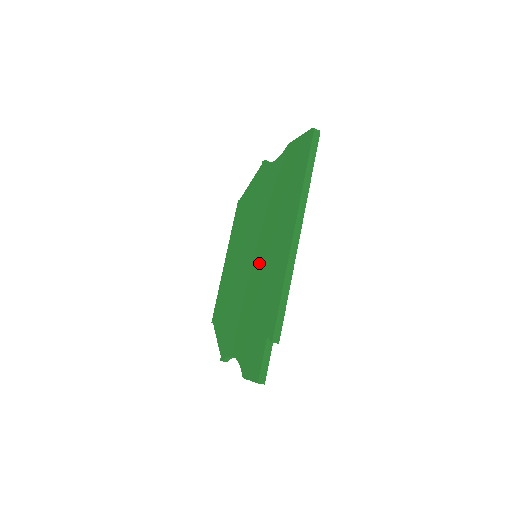
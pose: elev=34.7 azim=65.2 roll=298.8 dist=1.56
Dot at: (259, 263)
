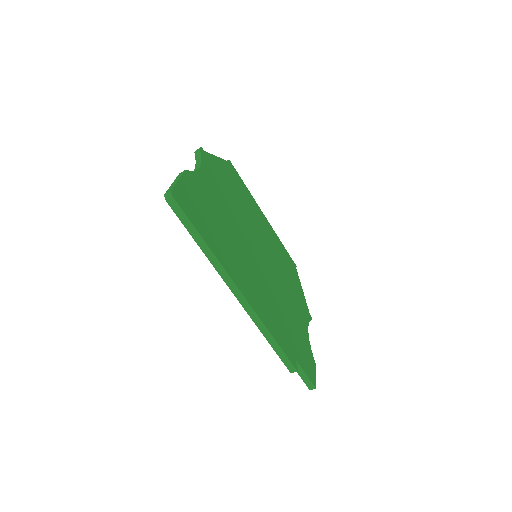
Dot at: occluded
